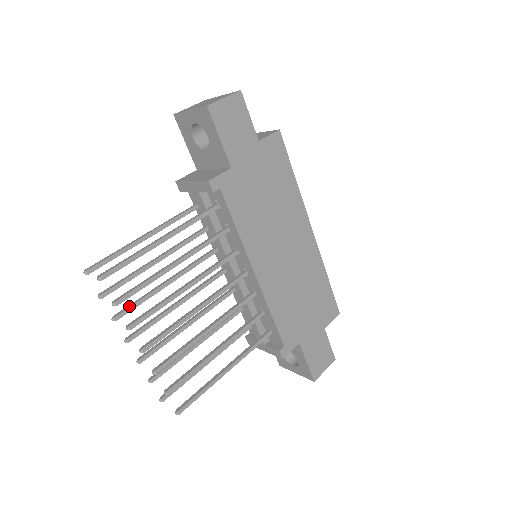
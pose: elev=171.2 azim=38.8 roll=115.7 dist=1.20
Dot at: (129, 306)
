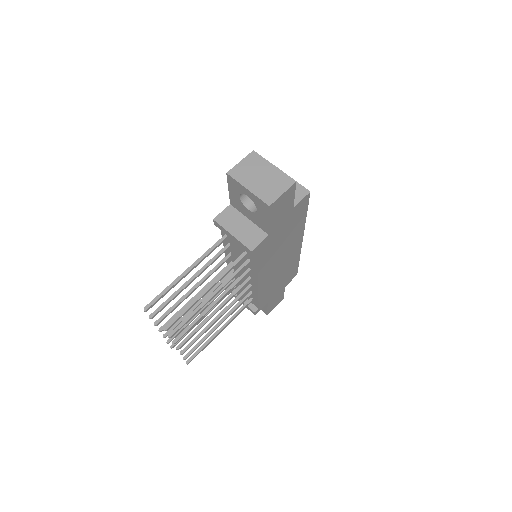
Dot at: (166, 314)
